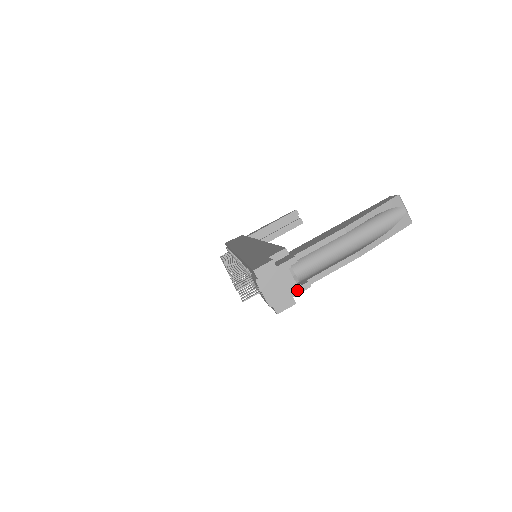
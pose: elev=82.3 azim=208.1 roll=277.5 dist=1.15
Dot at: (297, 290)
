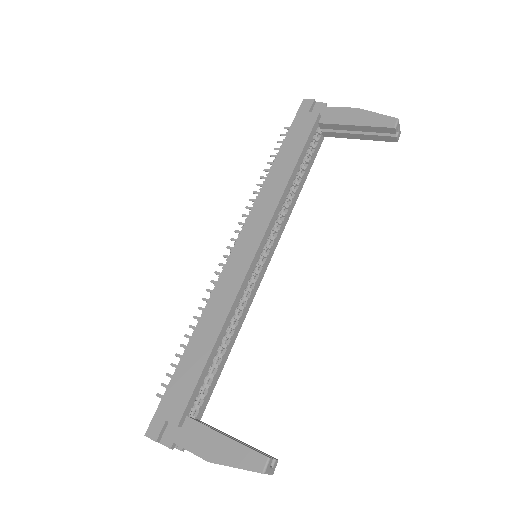
Dot at: (175, 447)
